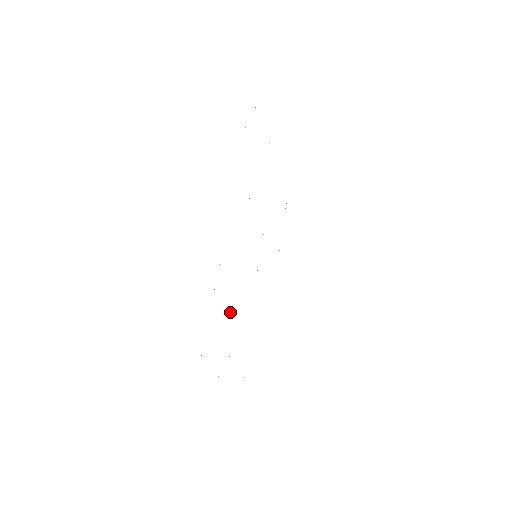
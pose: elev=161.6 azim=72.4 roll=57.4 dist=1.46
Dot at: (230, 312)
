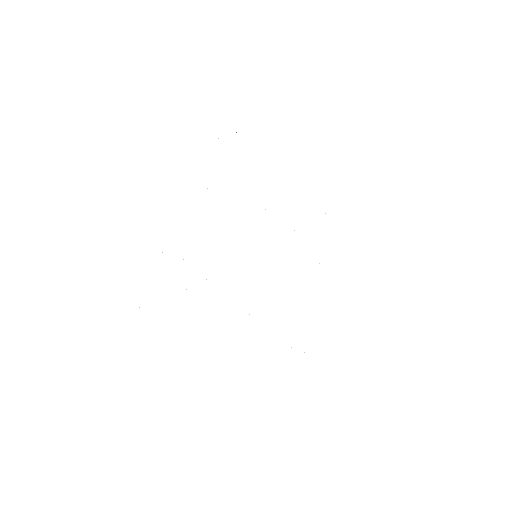
Dot at: occluded
